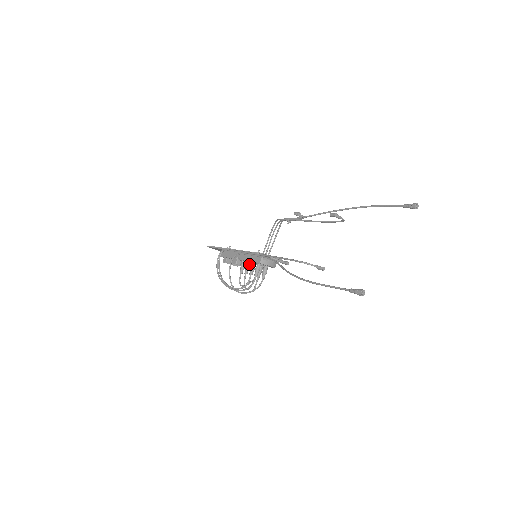
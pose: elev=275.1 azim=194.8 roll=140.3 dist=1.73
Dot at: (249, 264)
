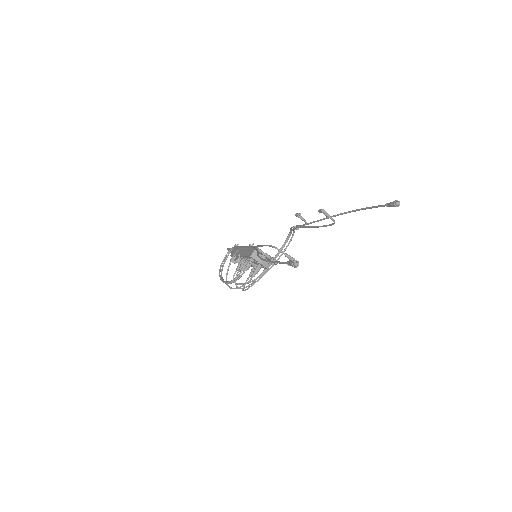
Dot at: occluded
